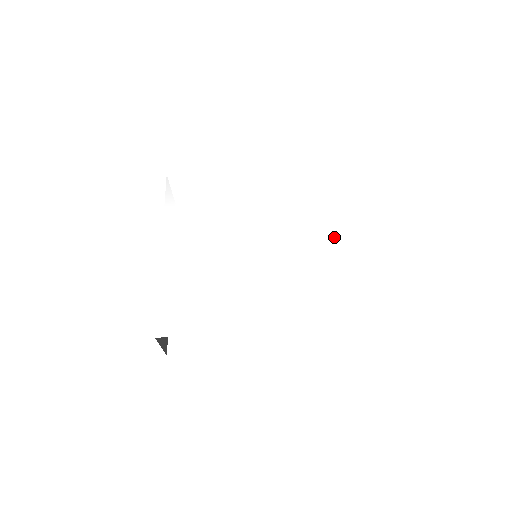
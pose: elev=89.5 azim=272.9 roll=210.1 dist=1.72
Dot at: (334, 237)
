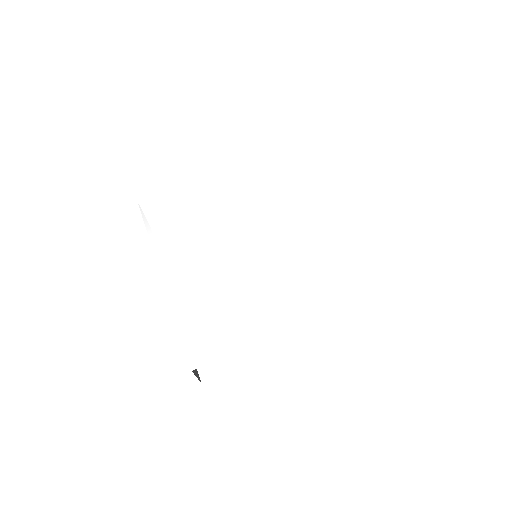
Dot at: (328, 215)
